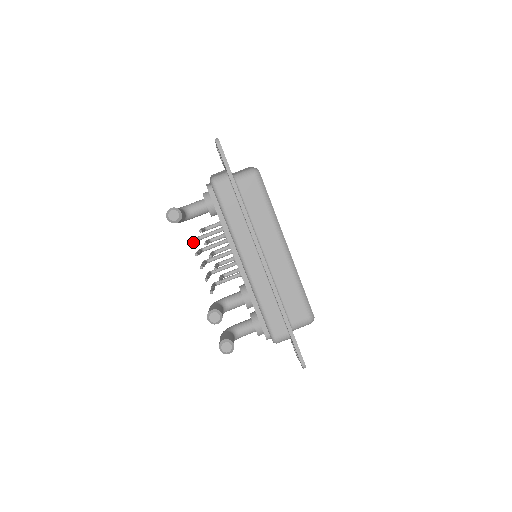
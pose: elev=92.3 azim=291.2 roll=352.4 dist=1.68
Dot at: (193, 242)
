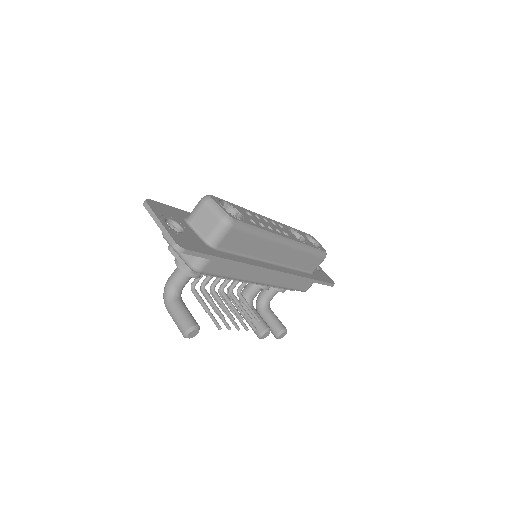
Dot at: (215, 320)
